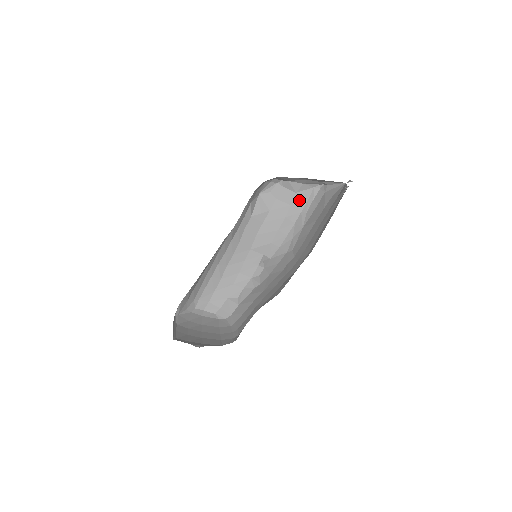
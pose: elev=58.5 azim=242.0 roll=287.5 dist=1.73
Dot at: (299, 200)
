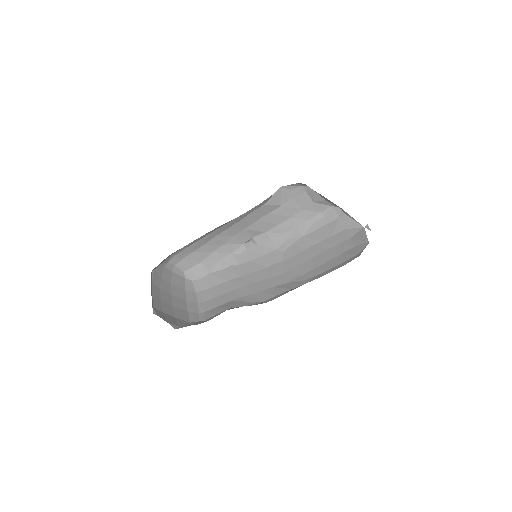
Dot at: (312, 209)
